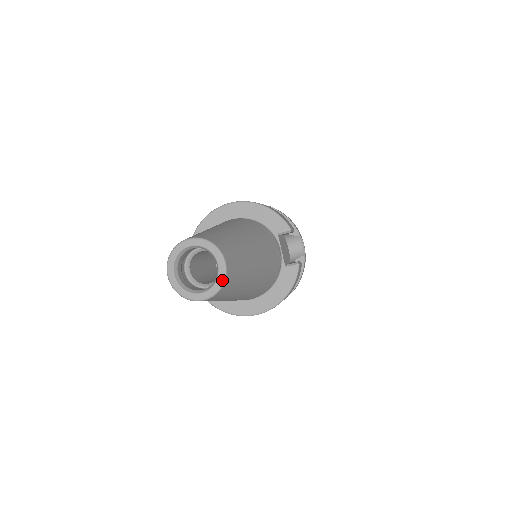
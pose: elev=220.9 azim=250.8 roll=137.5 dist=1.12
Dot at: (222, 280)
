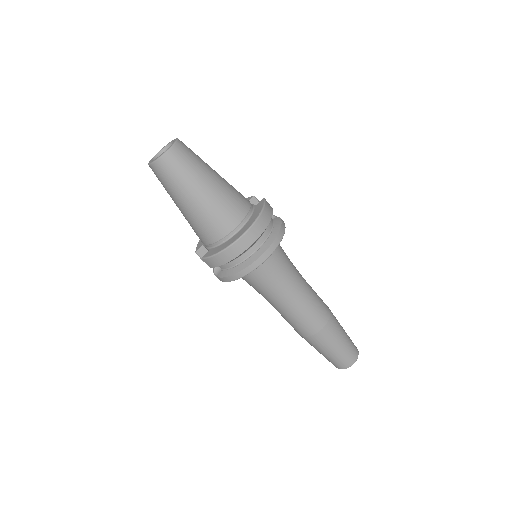
Dot at: (176, 140)
